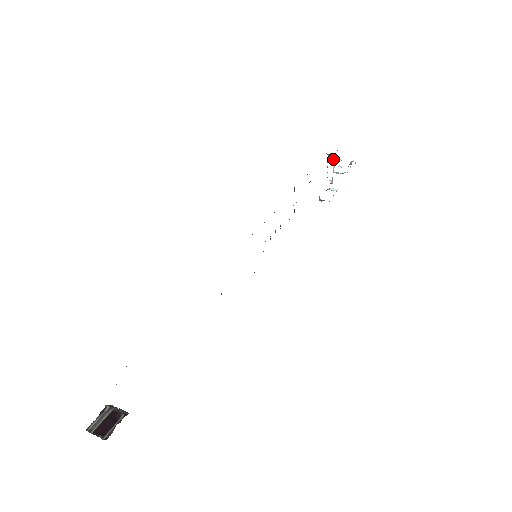
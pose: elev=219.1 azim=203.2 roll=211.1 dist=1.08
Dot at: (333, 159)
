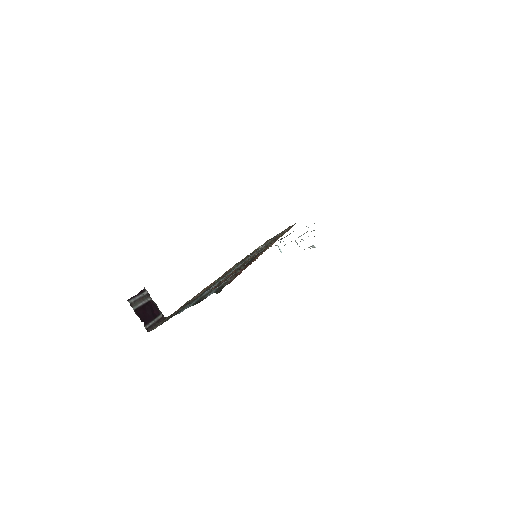
Dot at: (306, 232)
